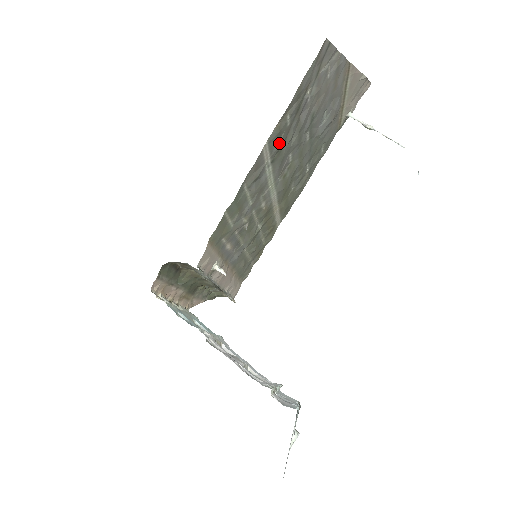
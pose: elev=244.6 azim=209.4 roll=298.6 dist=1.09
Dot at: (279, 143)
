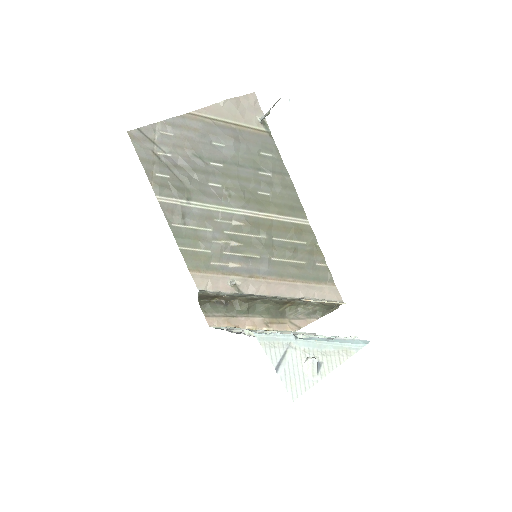
Dot at: (173, 189)
